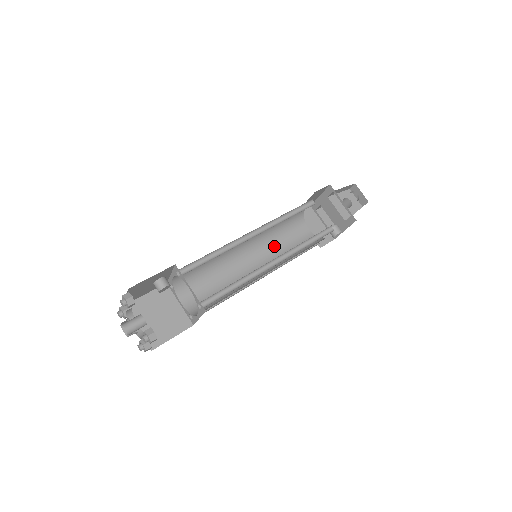
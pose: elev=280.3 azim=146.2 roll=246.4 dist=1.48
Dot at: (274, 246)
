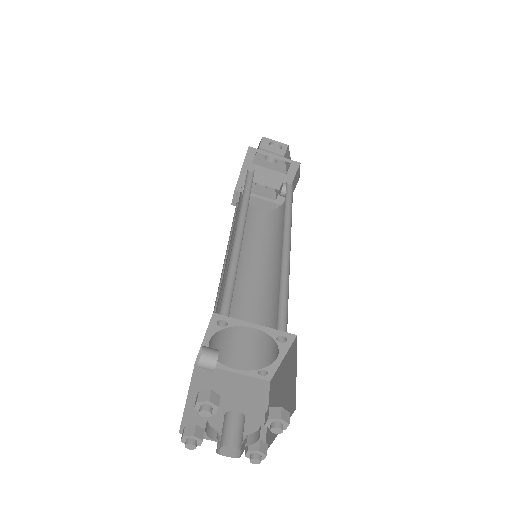
Dot at: (249, 244)
